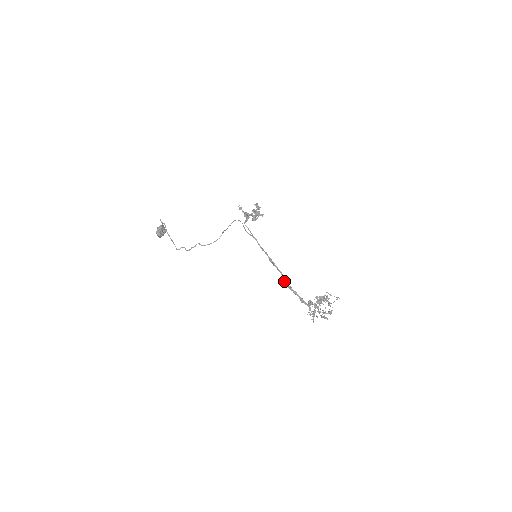
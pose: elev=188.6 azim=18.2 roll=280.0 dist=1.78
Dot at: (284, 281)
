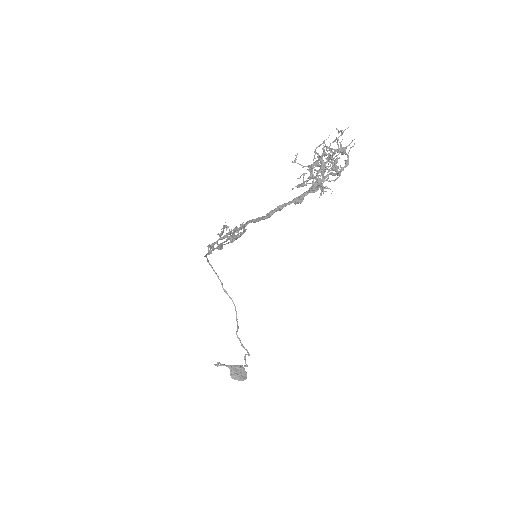
Dot at: occluded
